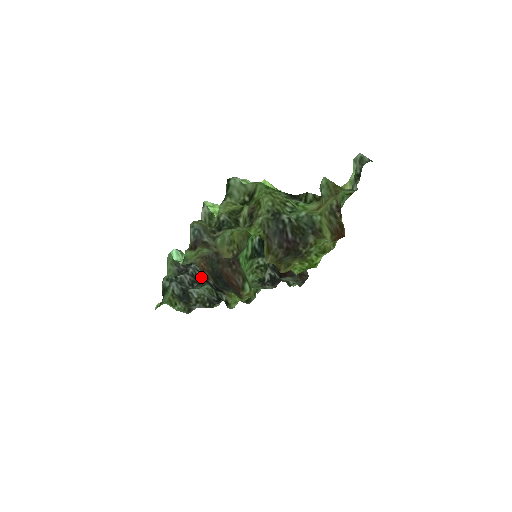
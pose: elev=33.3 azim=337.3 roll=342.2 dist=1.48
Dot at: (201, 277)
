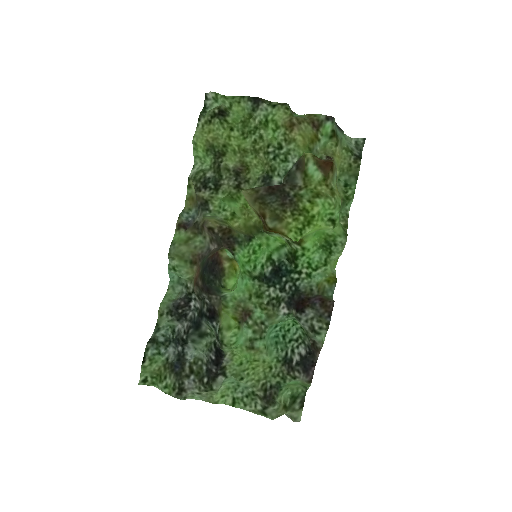
Dot at: (199, 317)
